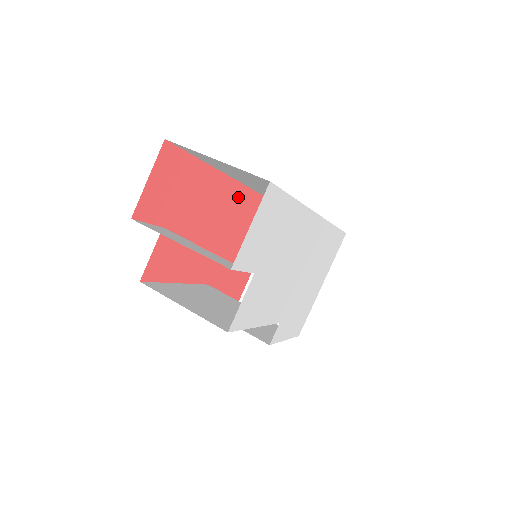
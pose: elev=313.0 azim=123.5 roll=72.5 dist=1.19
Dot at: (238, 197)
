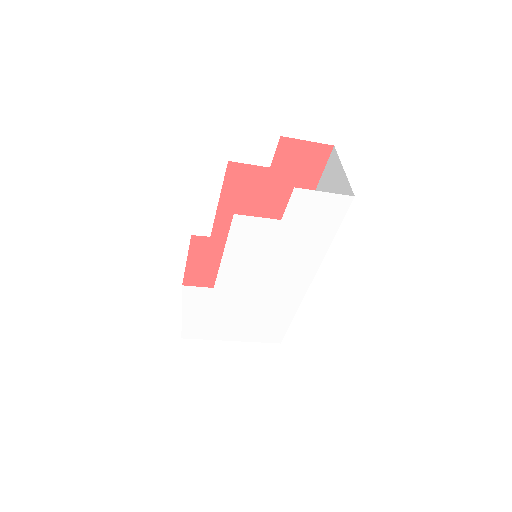
Dot at: occluded
